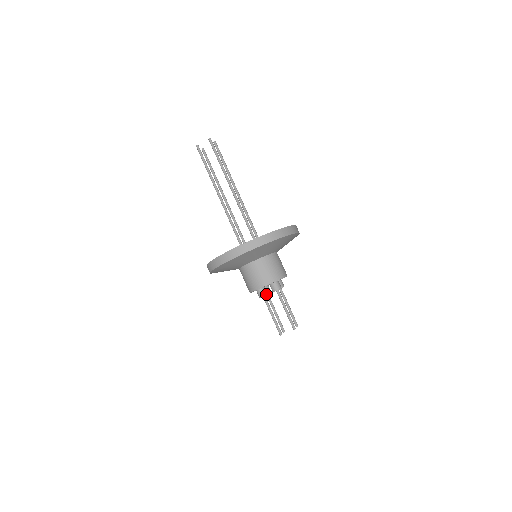
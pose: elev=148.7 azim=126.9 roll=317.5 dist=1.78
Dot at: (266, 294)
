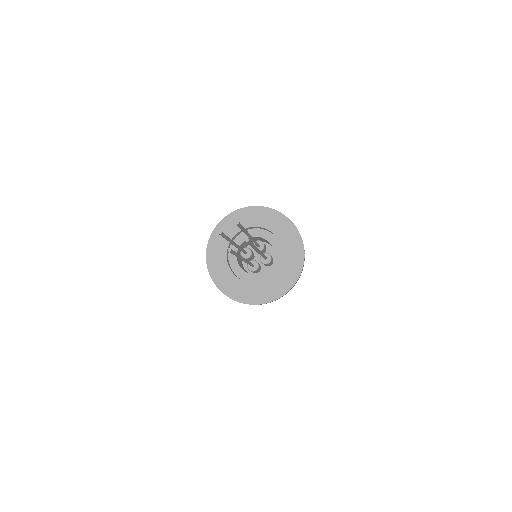
Dot at: occluded
